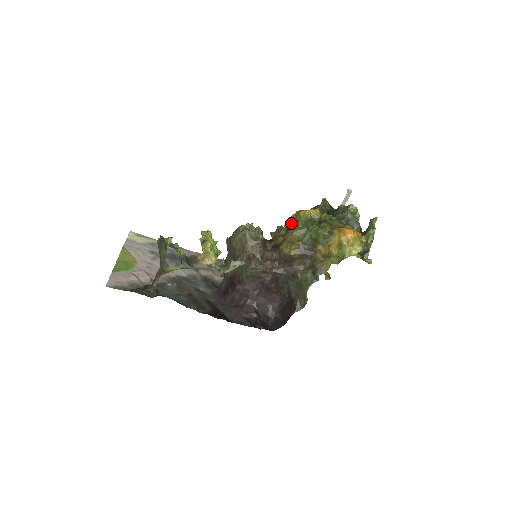
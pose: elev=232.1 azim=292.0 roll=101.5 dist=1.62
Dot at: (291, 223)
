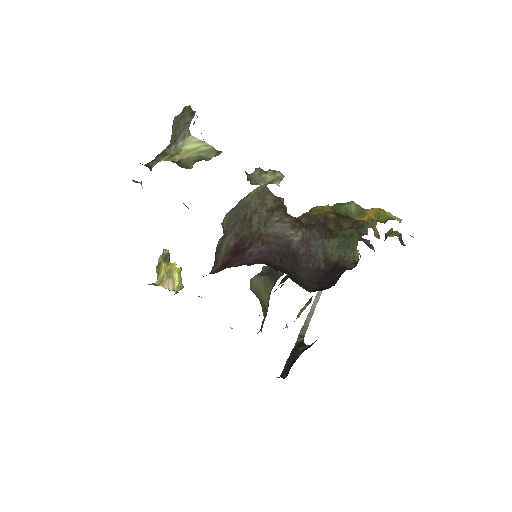
Dot at: occluded
